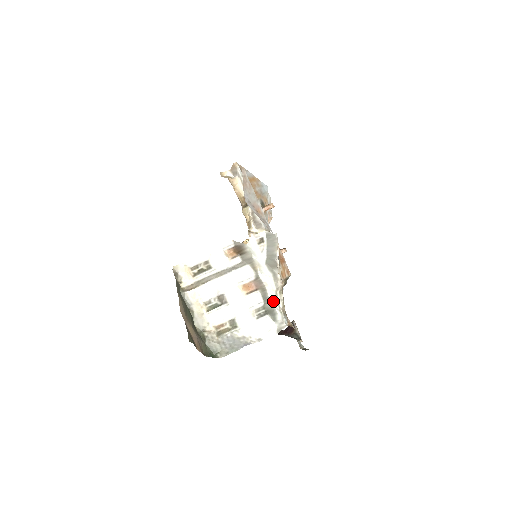
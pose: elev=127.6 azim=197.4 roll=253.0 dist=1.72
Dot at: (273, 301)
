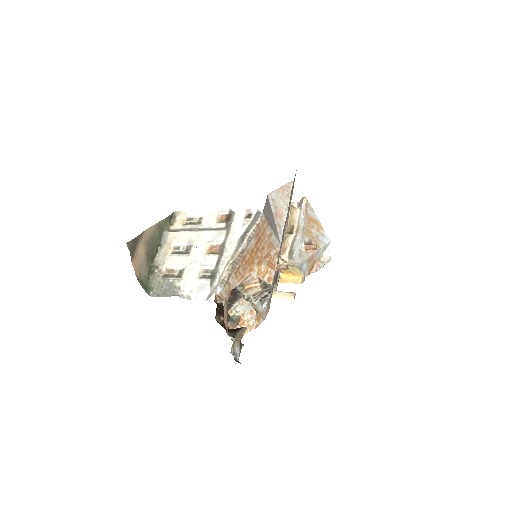
Dot at: (221, 267)
